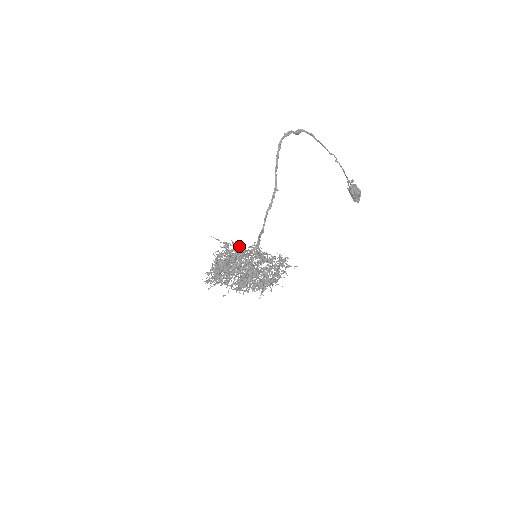
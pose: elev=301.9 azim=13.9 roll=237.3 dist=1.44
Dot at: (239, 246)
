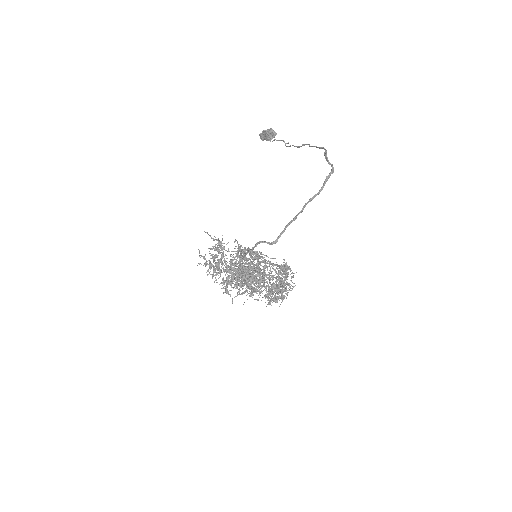
Dot at: occluded
